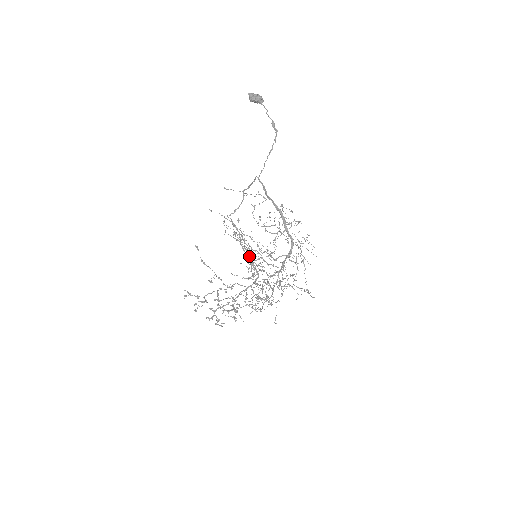
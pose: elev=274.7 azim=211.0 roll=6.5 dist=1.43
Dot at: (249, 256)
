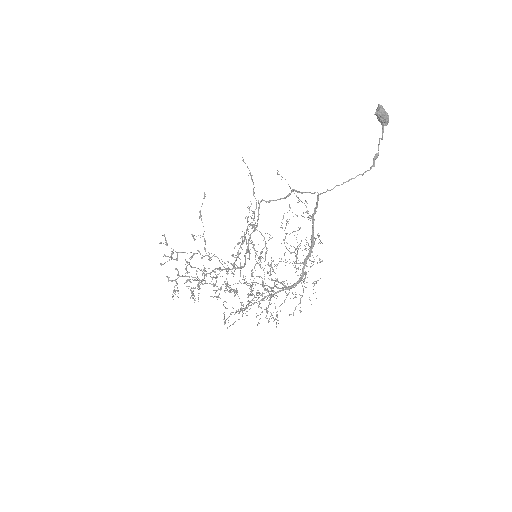
Dot at: (246, 230)
